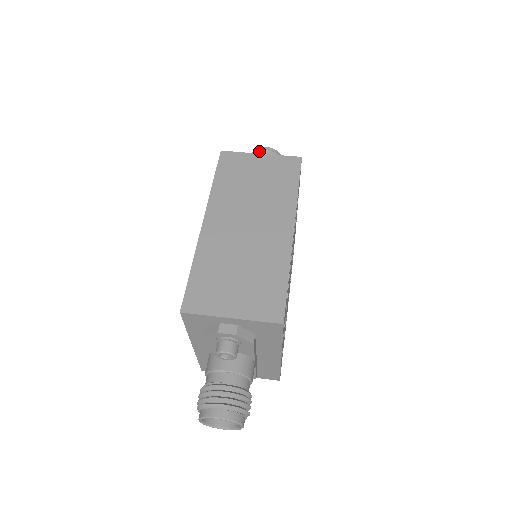
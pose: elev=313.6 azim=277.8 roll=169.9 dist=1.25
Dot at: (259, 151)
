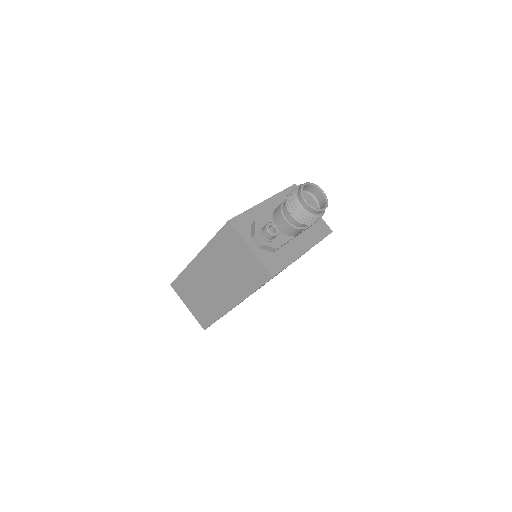
Dot at: (297, 201)
